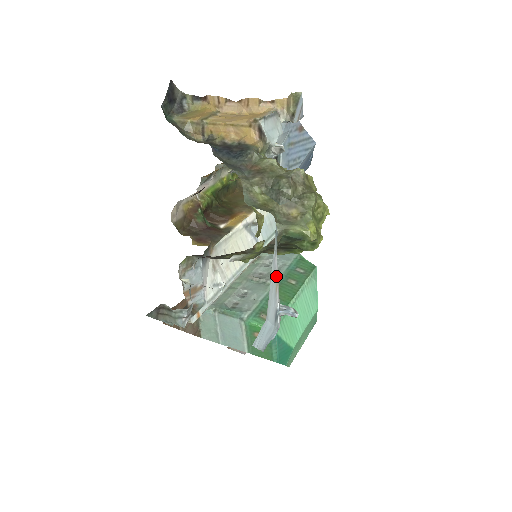
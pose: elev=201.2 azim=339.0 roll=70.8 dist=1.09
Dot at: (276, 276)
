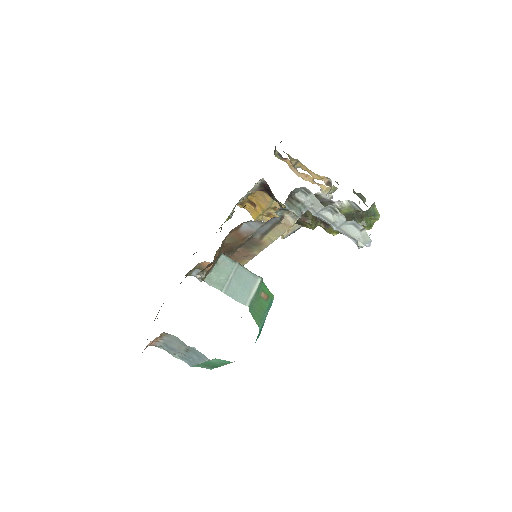
Dot at: occluded
